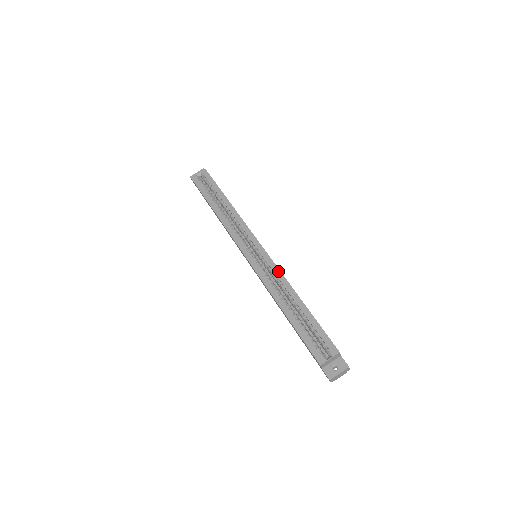
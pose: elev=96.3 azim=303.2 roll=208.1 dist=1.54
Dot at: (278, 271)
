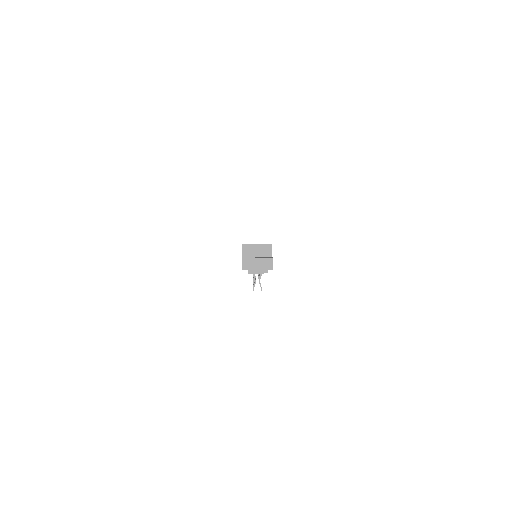
Dot at: occluded
